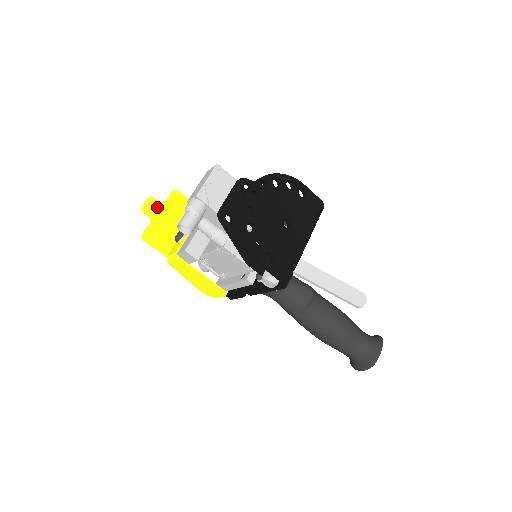
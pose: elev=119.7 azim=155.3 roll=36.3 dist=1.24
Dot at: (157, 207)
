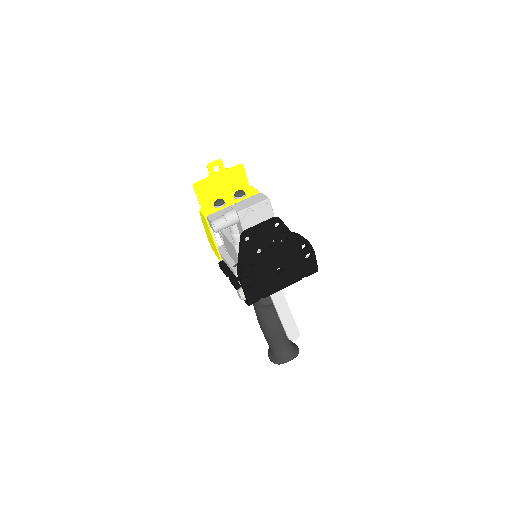
Dot at: (220, 169)
